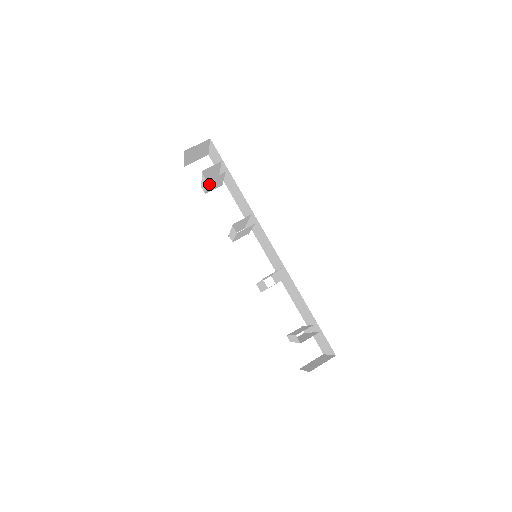
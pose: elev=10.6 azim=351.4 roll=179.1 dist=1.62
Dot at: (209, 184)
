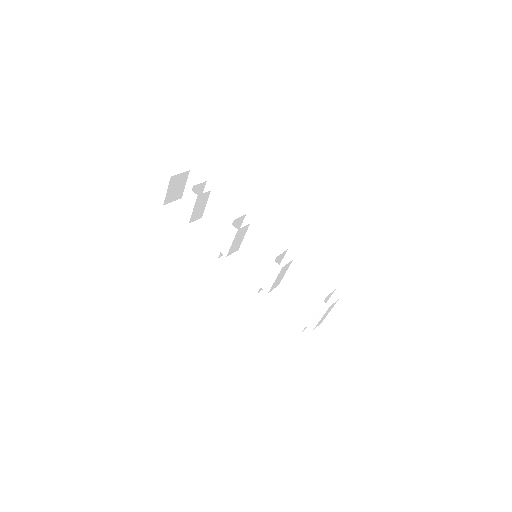
Dot at: (196, 205)
